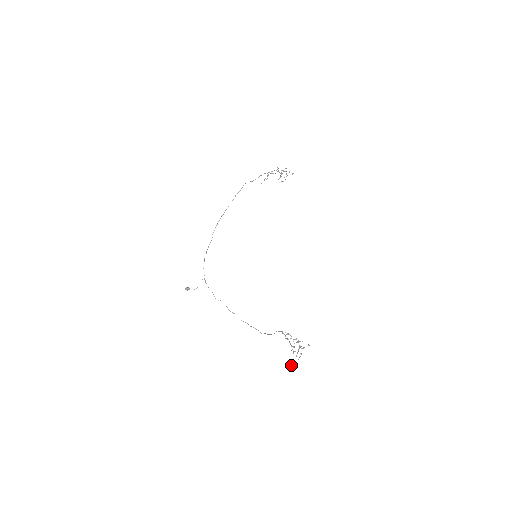
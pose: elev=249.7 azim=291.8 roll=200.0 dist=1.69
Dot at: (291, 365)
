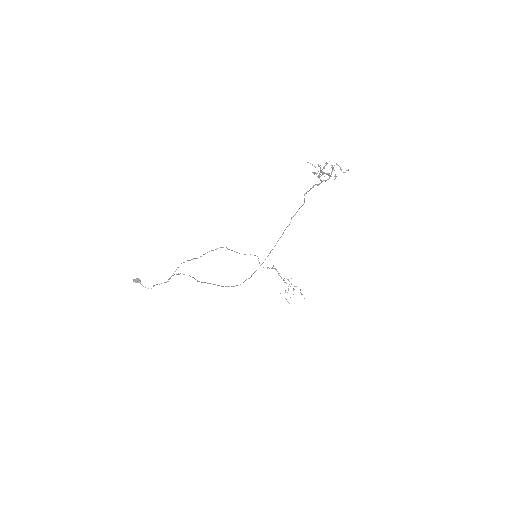
Dot at: occluded
